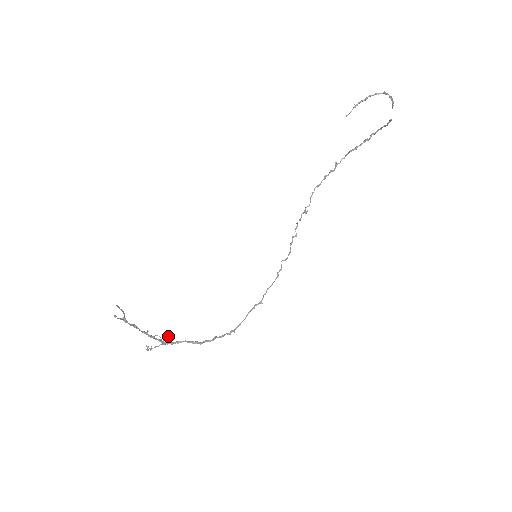
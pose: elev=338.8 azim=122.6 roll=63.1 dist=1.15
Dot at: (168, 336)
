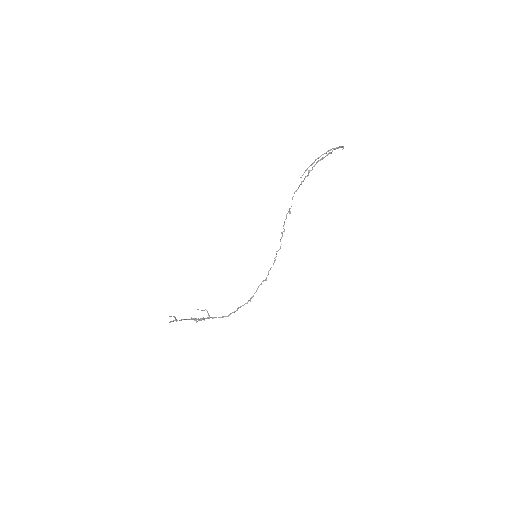
Dot at: (206, 310)
